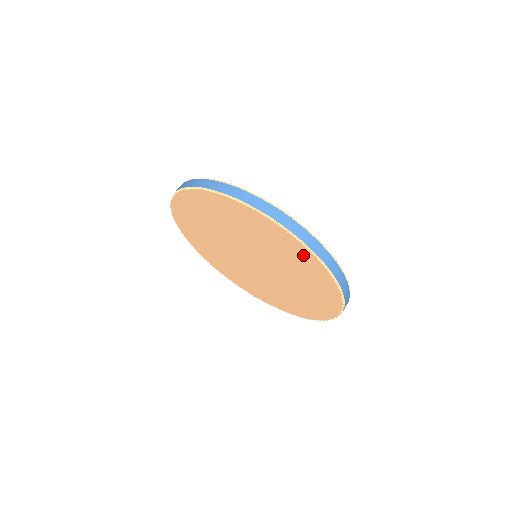
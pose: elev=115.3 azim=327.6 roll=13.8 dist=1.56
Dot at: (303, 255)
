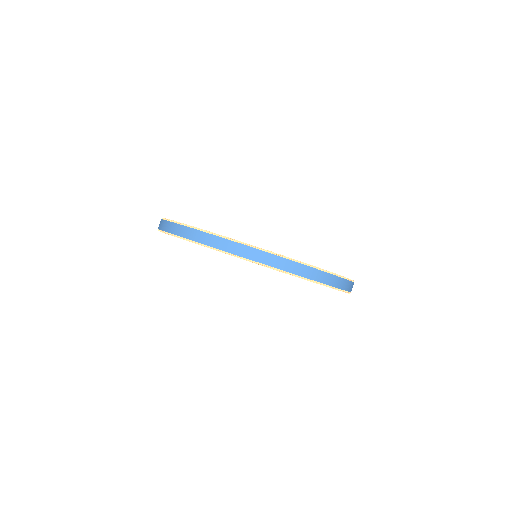
Dot at: occluded
